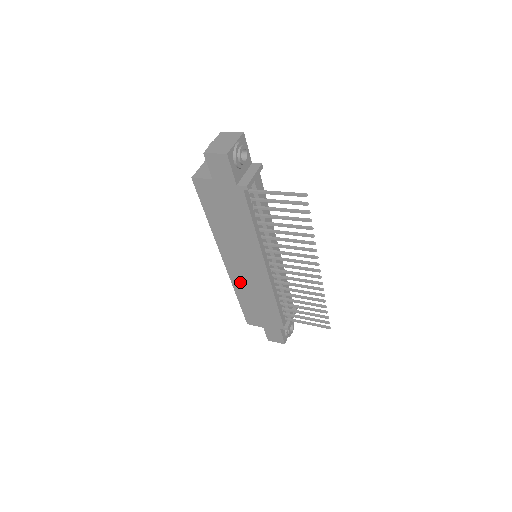
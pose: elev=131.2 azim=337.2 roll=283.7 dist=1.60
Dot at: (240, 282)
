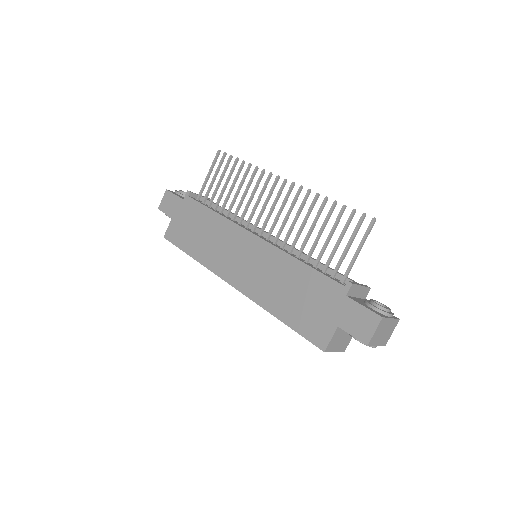
Dot at: (258, 289)
